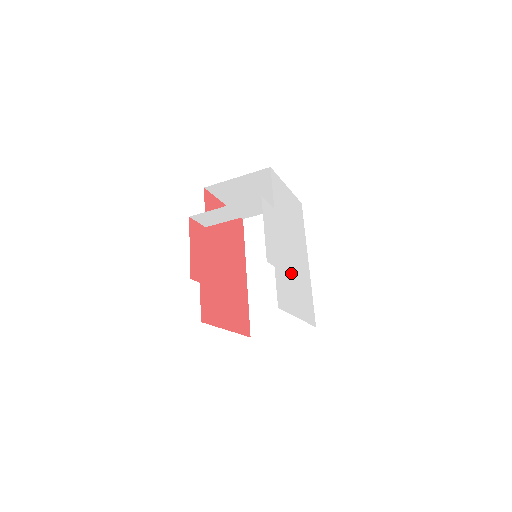
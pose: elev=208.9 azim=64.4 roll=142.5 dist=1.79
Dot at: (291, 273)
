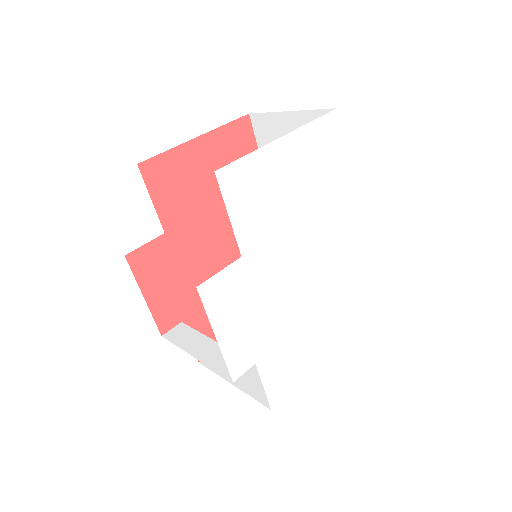
Dot at: (303, 312)
